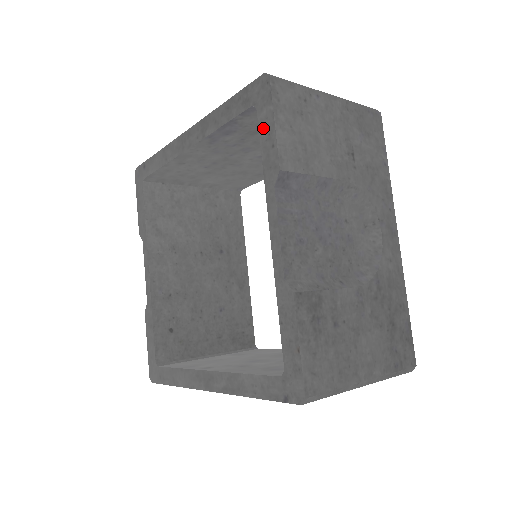
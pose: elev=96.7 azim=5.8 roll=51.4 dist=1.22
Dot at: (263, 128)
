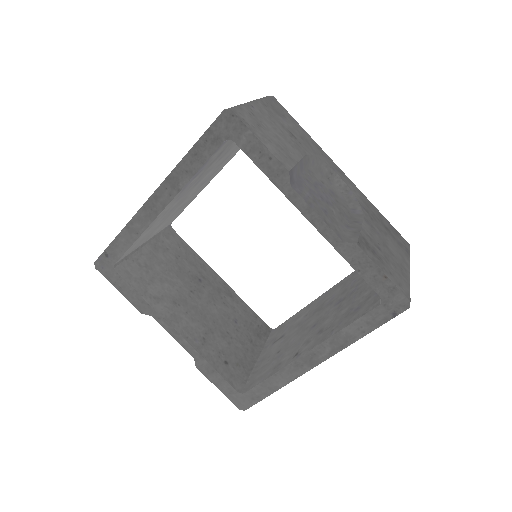
Dot at: (250, 151)
